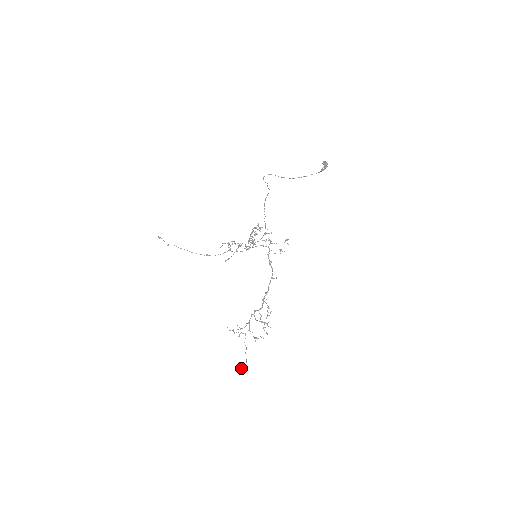
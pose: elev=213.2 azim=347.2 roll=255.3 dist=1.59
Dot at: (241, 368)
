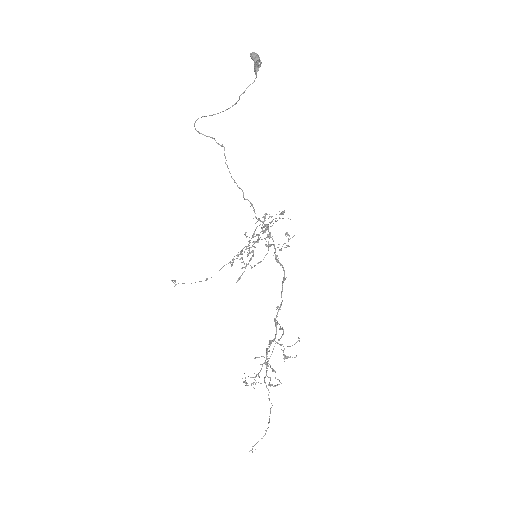
Dot at: occluded
